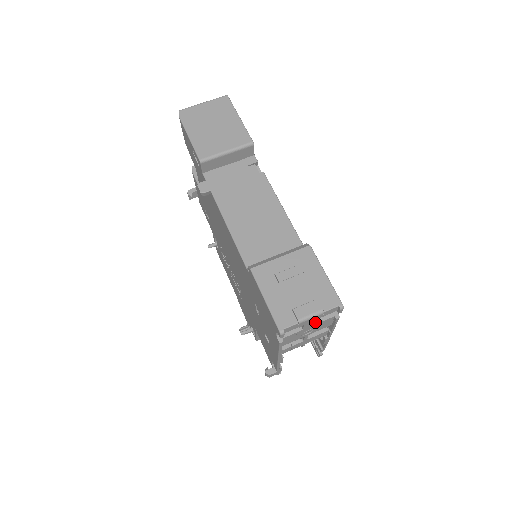
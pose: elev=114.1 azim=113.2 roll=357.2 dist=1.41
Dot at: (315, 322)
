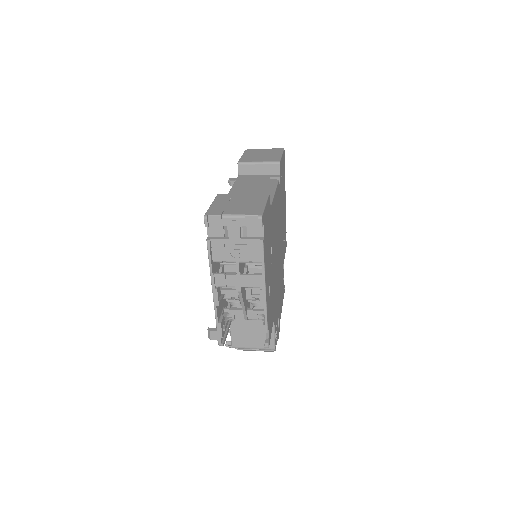
Dot at: (242, 238)
